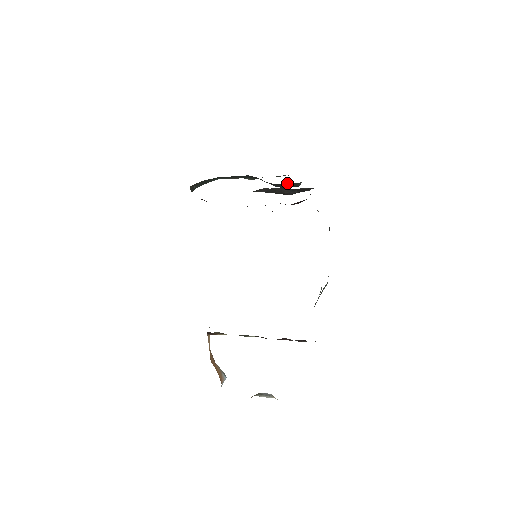
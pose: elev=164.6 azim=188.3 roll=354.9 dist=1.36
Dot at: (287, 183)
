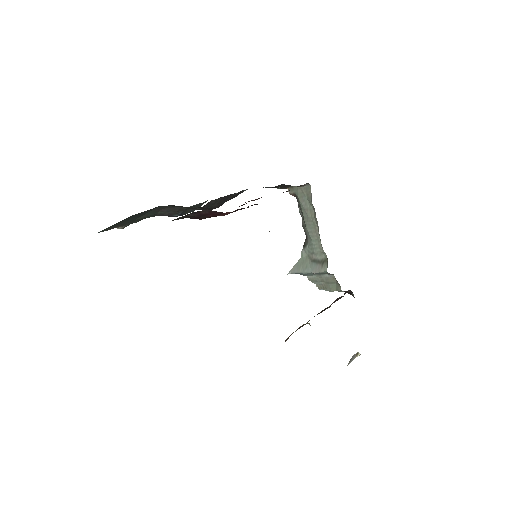
Dot at: (198, 204)
